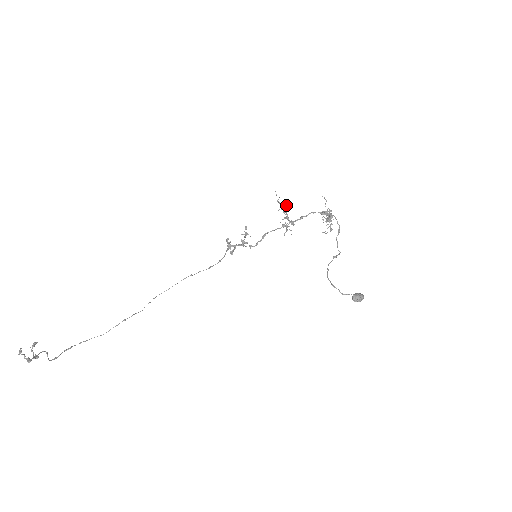
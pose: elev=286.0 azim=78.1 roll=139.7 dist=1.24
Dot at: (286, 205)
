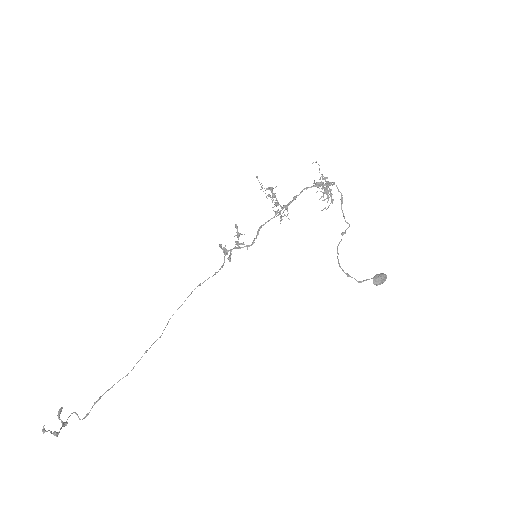
Dot at: (272, 190)
